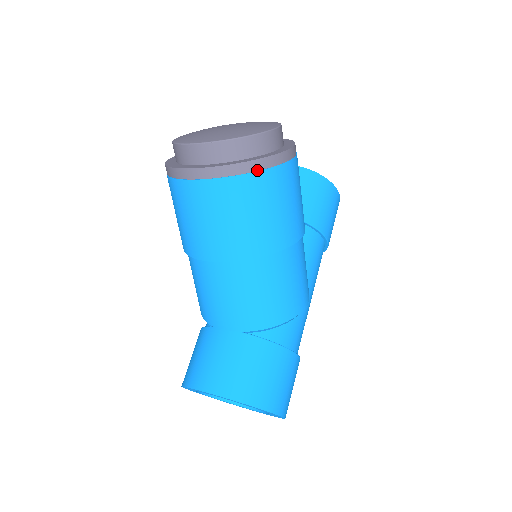
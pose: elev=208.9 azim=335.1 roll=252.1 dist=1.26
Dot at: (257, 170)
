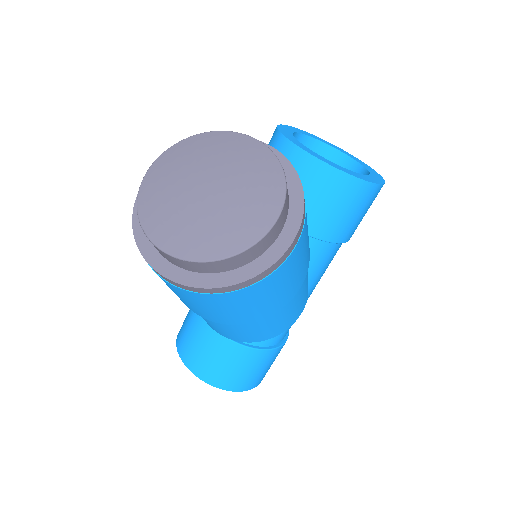
Dot at: (231, 291)
